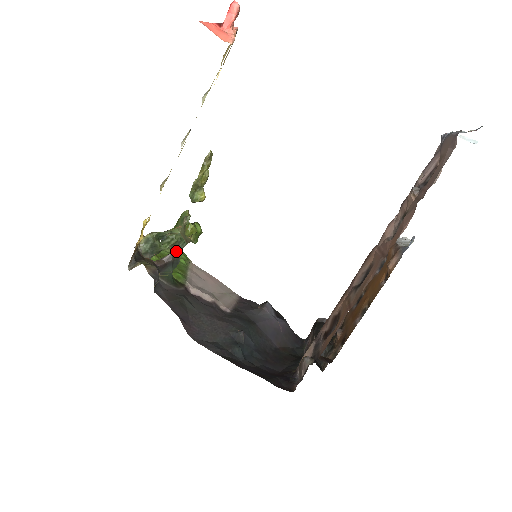
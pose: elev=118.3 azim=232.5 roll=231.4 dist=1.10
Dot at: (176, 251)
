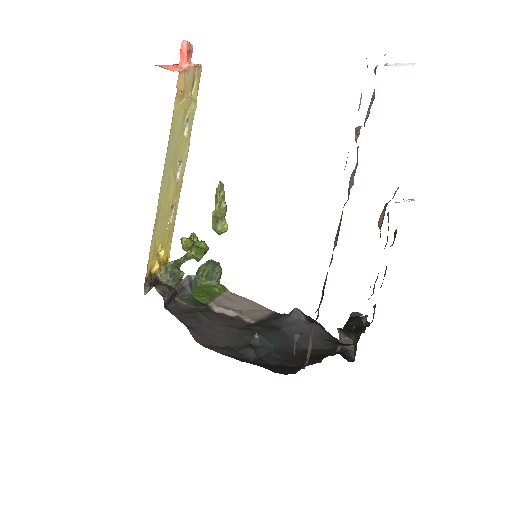
Dot at: (212, 283)
